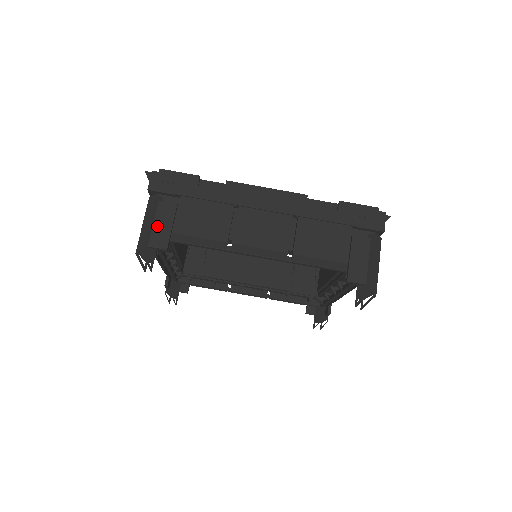
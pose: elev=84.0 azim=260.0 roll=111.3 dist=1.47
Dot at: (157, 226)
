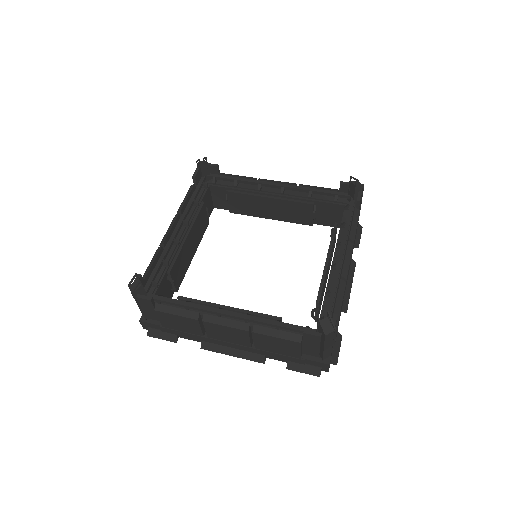
Dot at: occluded
